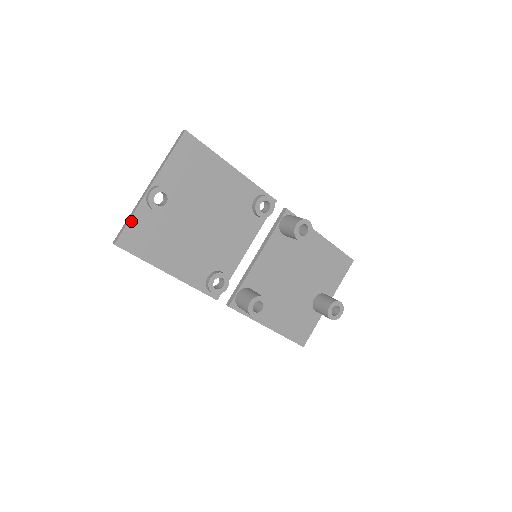
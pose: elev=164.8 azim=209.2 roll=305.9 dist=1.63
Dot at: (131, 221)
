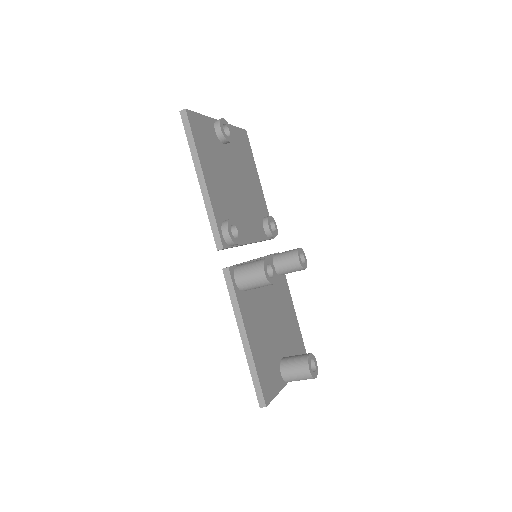
Dot at: (201, 116)
